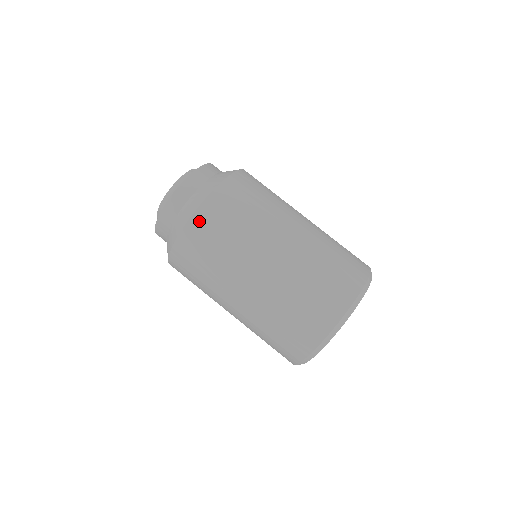
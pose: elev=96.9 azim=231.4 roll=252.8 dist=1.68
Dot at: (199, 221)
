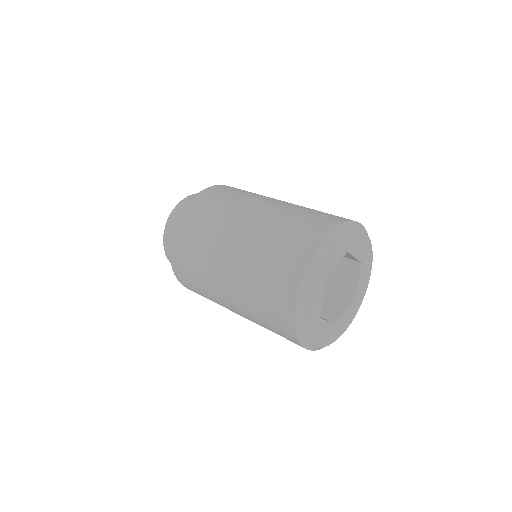
Dot at: (225, 186)
